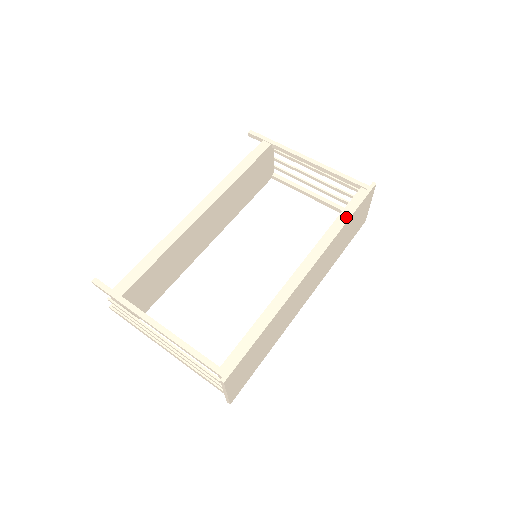
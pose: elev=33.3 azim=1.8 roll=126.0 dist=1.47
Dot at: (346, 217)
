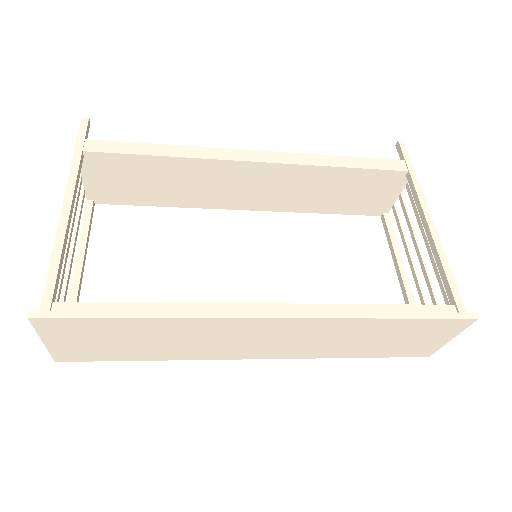
Dot at: (391, 313)
